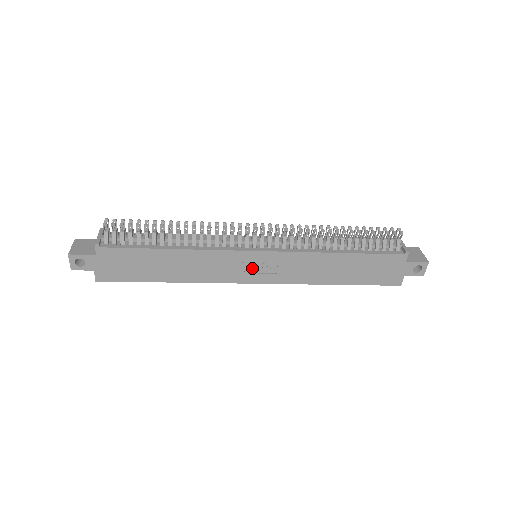
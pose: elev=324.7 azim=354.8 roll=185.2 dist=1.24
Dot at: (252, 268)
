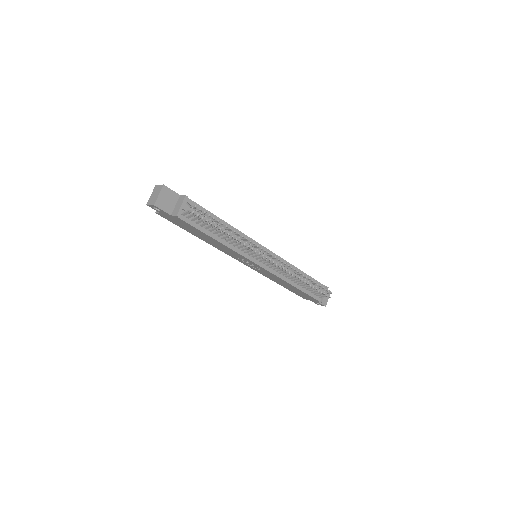
Dot at: (248, 263)
